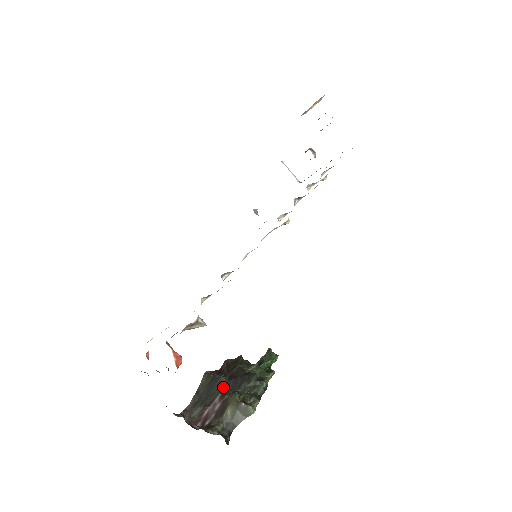
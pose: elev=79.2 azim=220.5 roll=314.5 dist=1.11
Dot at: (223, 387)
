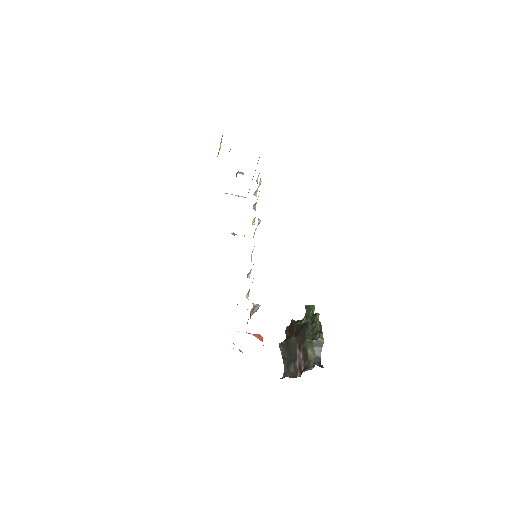
Dot at: (296, 343)
